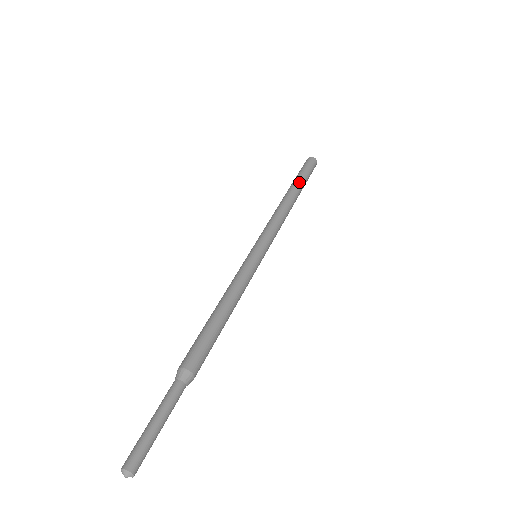
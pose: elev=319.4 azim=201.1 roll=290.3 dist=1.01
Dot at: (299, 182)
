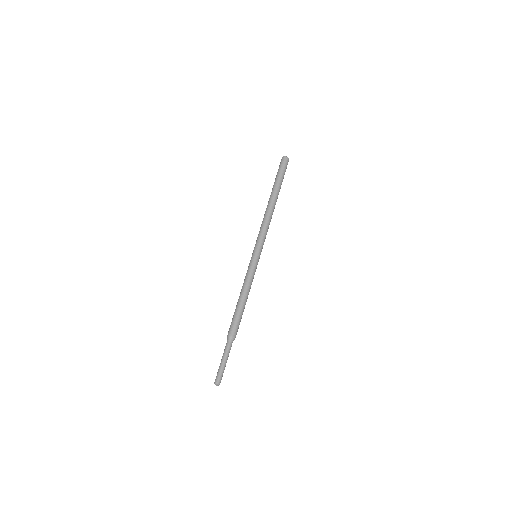
Dot at: (276, 186)
